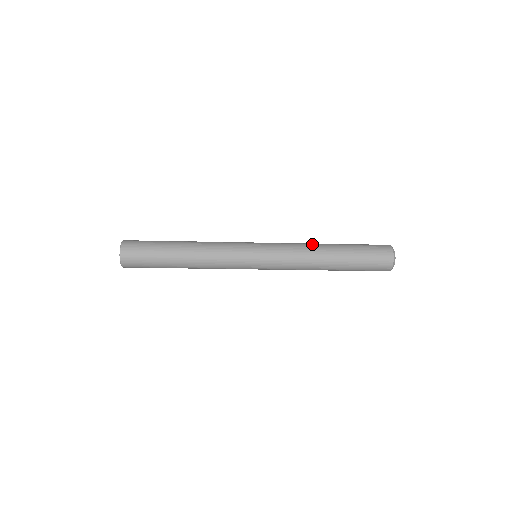
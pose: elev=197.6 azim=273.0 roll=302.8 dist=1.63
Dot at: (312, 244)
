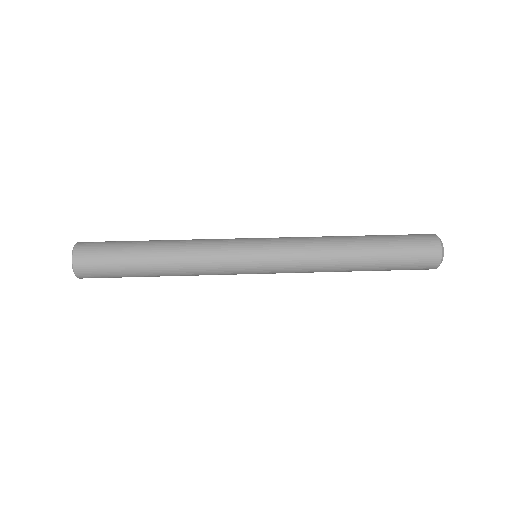
Dot at: (331, 240)
